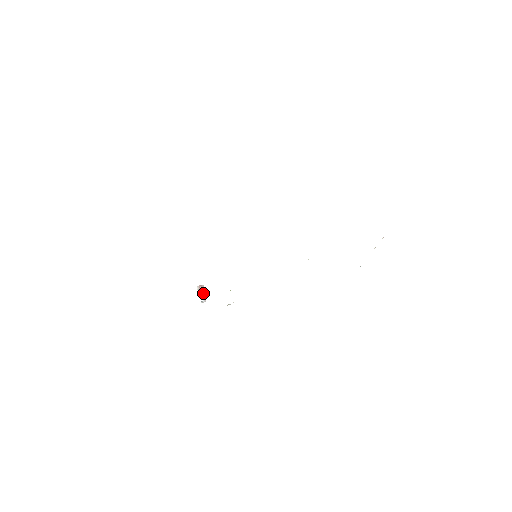
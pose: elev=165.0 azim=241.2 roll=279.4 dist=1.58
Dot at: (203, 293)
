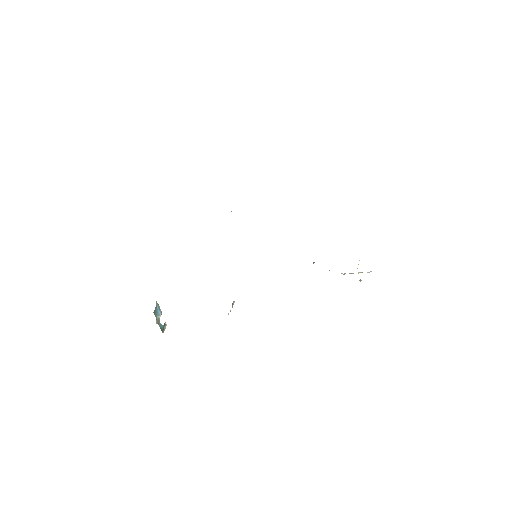
Dot at: (159, 319)
